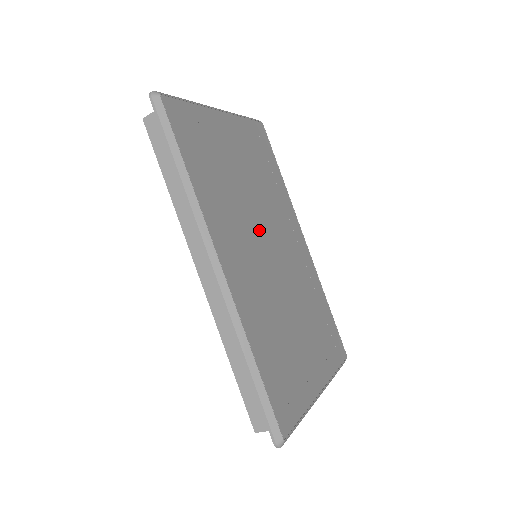
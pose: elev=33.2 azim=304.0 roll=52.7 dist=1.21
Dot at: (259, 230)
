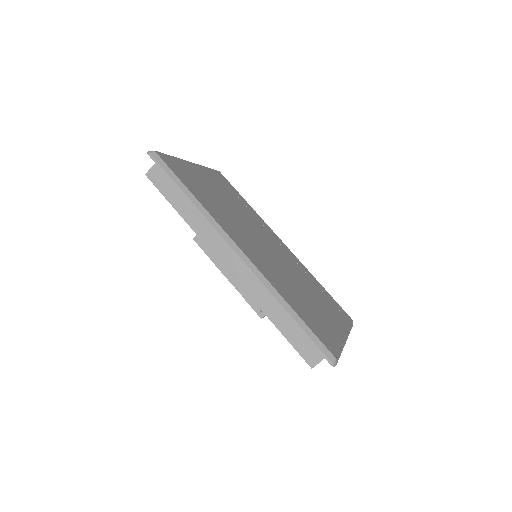
Dot at: (252, 233)
